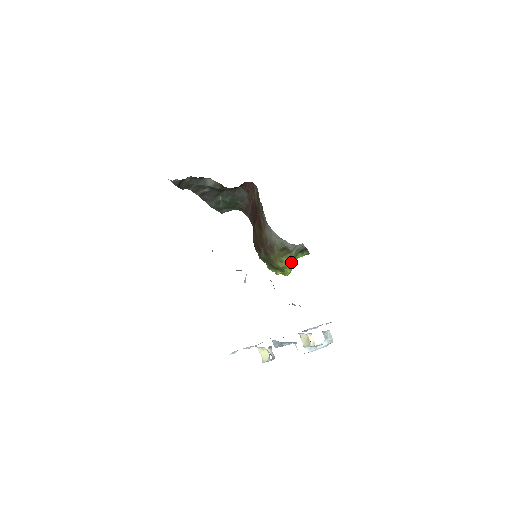
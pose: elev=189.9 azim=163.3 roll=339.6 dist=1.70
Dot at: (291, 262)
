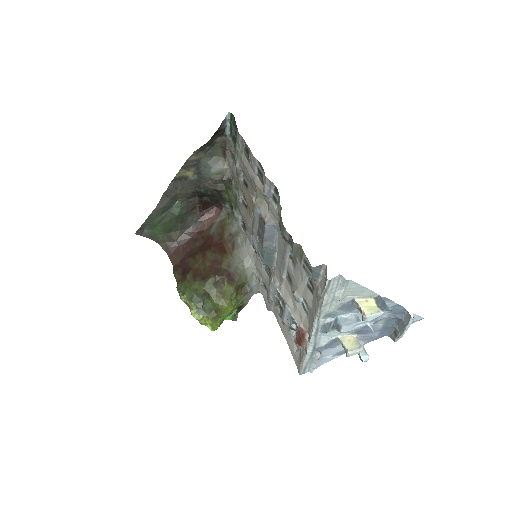
Dot at: (232, 311)
